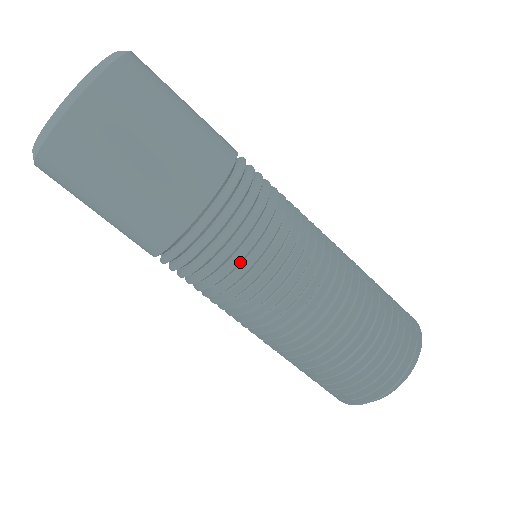
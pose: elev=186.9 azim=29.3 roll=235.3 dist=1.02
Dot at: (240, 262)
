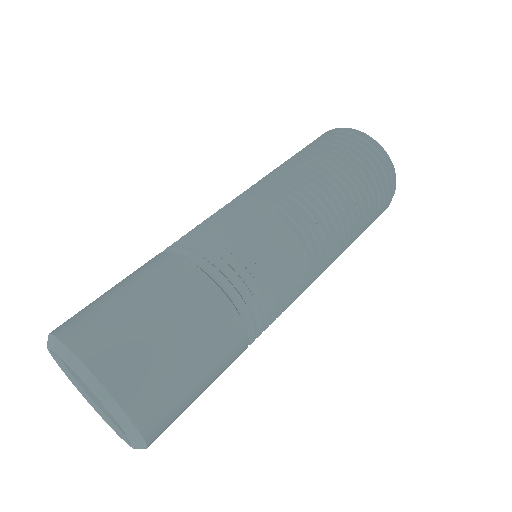
Dot at: (277, 315)
